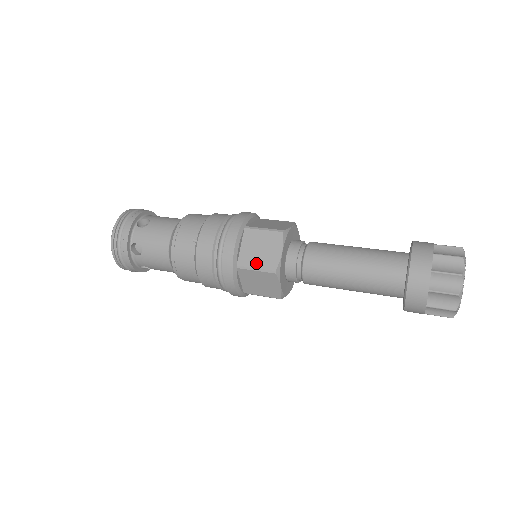
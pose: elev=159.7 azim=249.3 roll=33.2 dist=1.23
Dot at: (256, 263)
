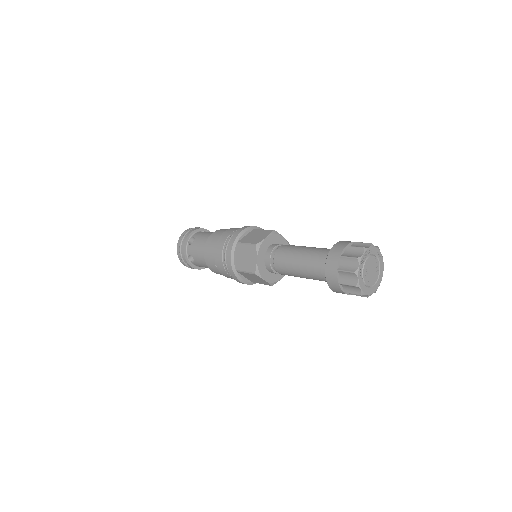
Dot at: (249, 241)
